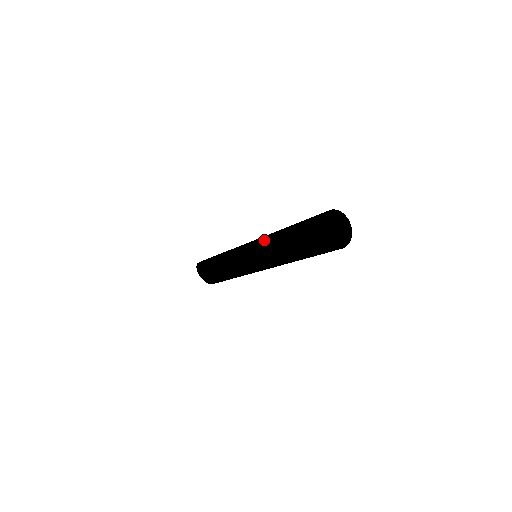
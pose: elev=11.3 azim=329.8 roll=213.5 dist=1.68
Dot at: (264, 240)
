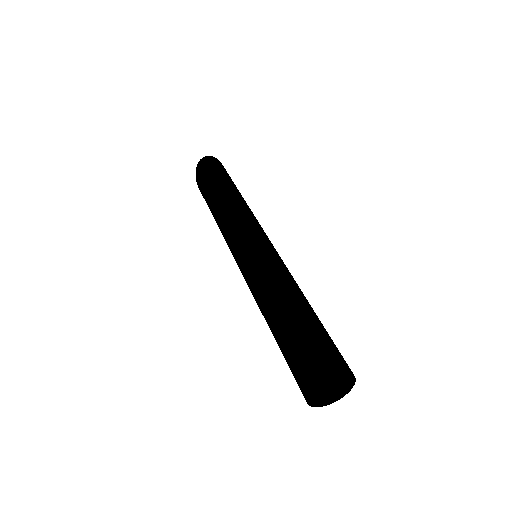
Dot at: (254, 298)
